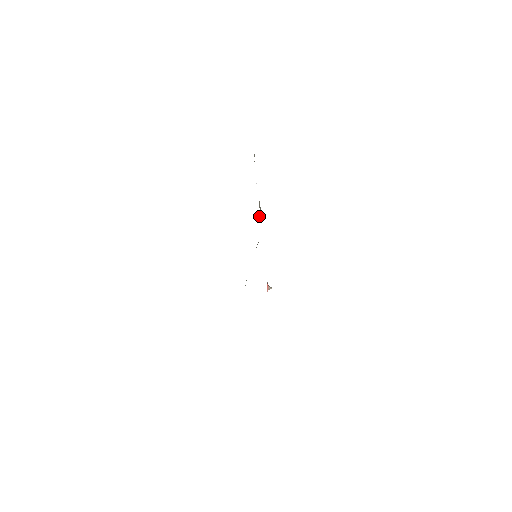
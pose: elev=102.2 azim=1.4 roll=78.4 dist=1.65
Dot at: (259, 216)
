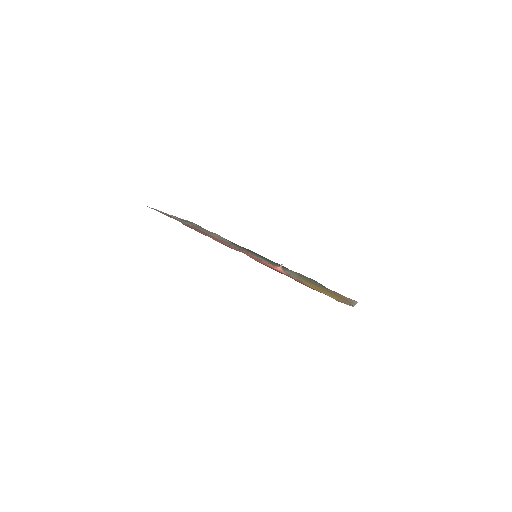
Dot at: (223, 240)
